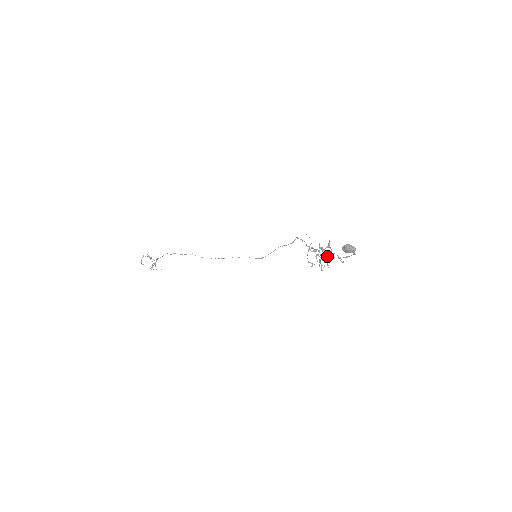
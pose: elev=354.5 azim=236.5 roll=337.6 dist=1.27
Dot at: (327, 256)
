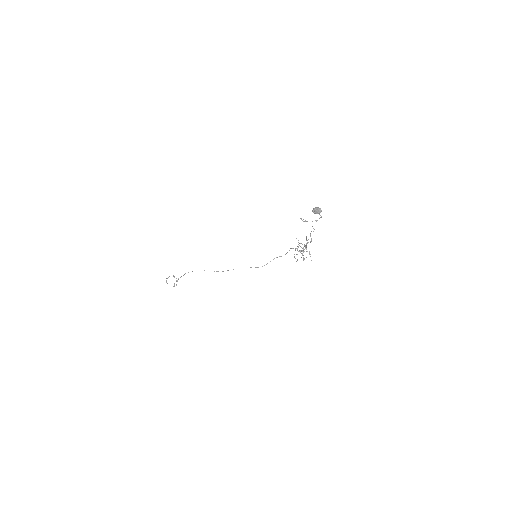
Dot at: (307, 243)
